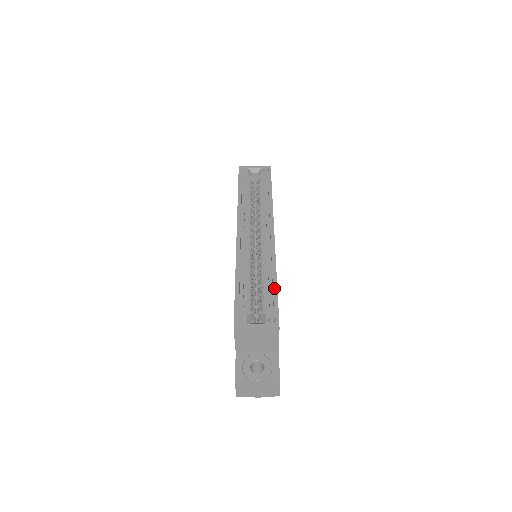
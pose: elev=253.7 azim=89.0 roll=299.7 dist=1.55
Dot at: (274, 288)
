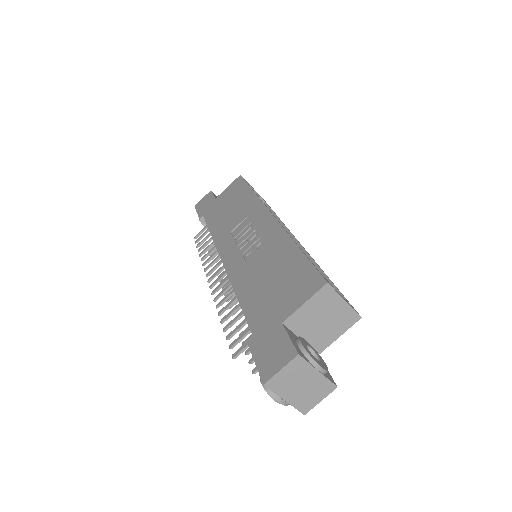
Dot at: (332, 282)
